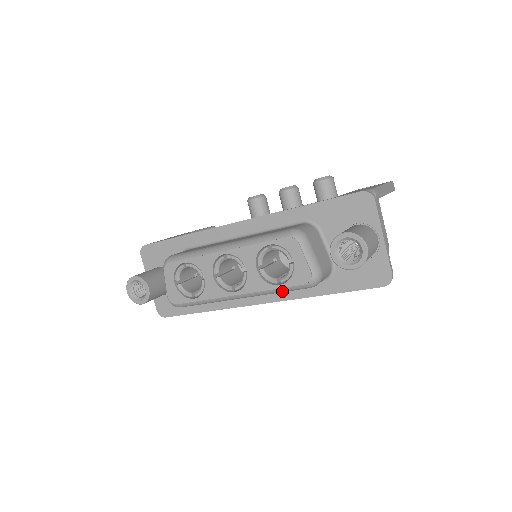
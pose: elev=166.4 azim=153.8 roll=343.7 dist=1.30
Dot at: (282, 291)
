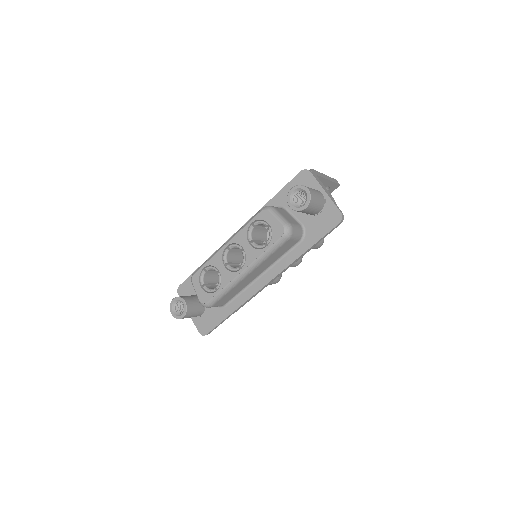
Dot at: (271, 251)
